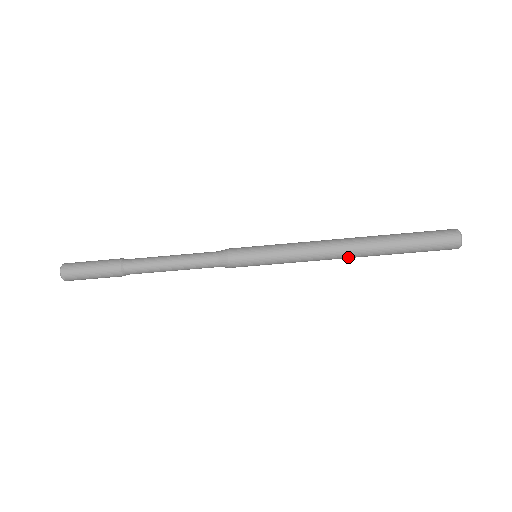
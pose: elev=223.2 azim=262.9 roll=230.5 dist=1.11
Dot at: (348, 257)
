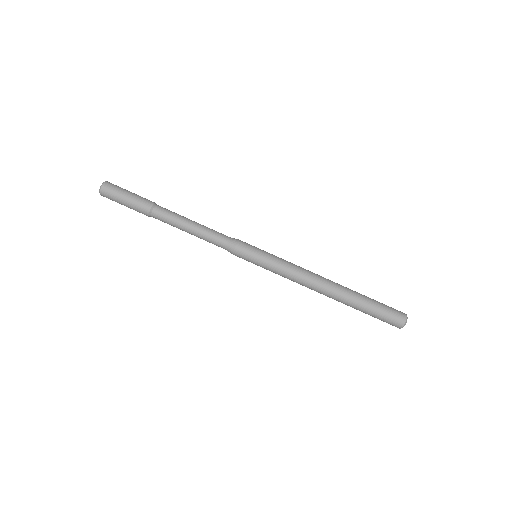
Dot at: (322, 293)
